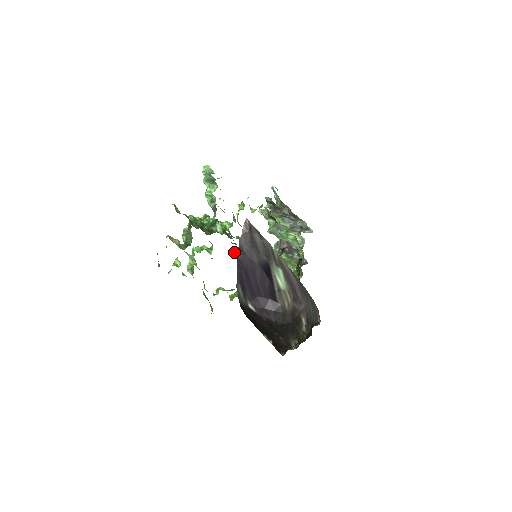
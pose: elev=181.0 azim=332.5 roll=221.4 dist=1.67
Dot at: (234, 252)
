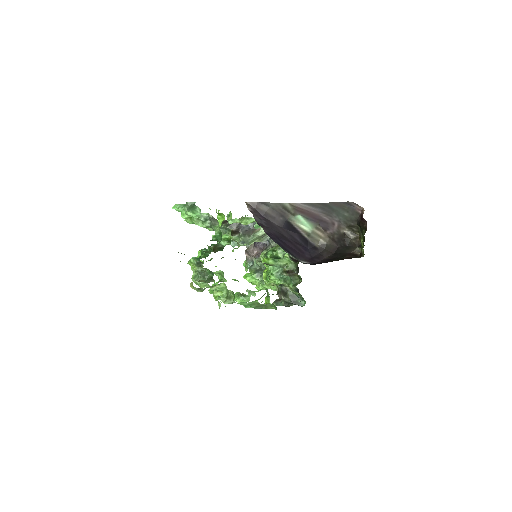
Dot at: occluded
